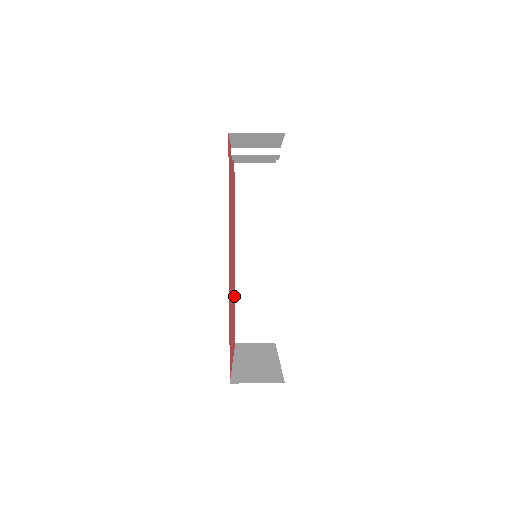
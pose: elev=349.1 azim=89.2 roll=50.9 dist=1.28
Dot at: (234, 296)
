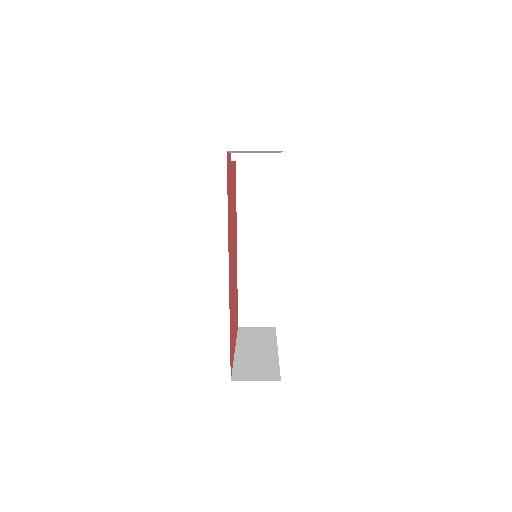
Dot at: (236, 286)
